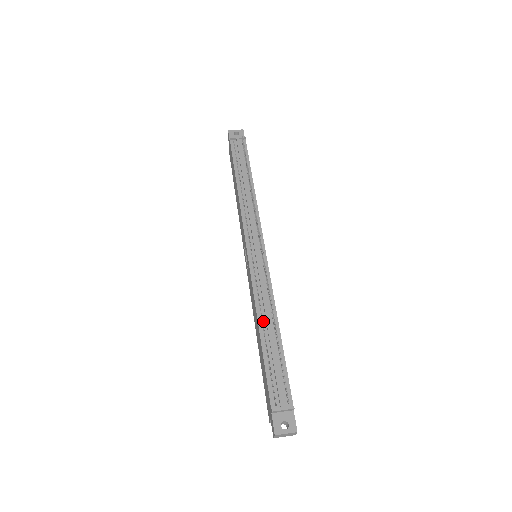
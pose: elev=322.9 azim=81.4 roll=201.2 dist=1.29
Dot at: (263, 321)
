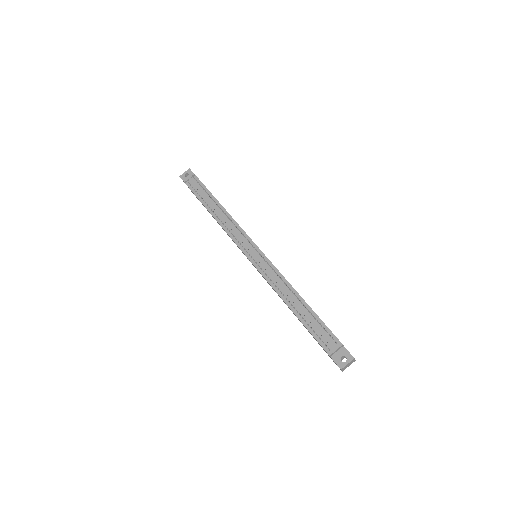
Dot at: (288, 299)
